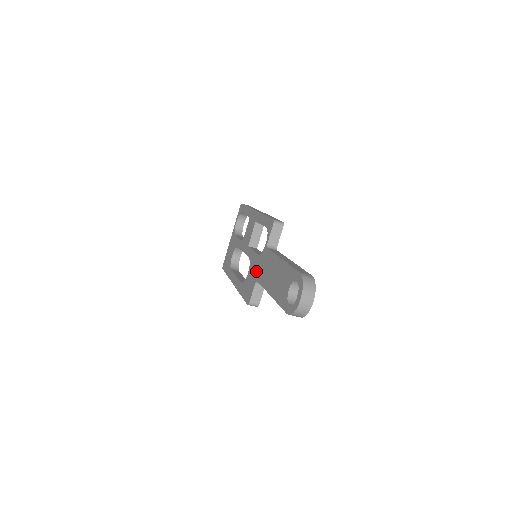
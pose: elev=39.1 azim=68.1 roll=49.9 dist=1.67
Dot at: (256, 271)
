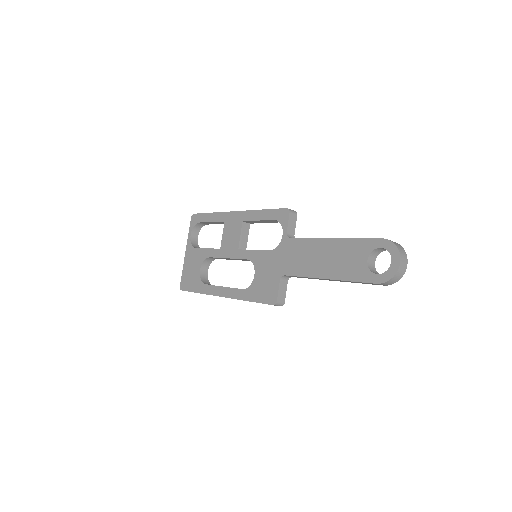
Dot at: (275, 266)
